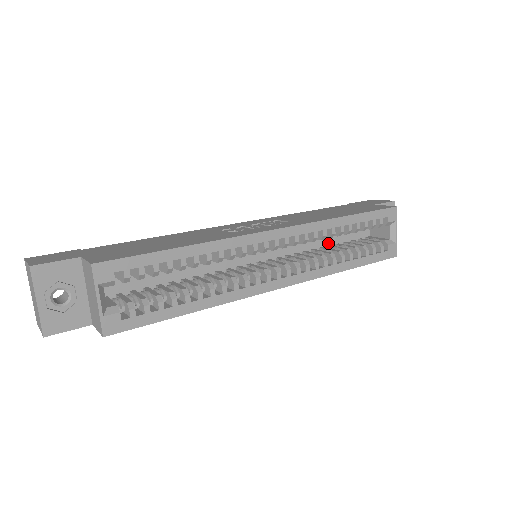
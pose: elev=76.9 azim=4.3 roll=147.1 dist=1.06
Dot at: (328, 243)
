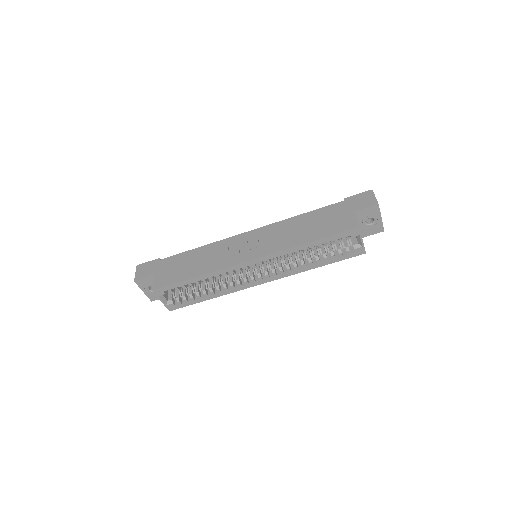
Dot at: occluded
